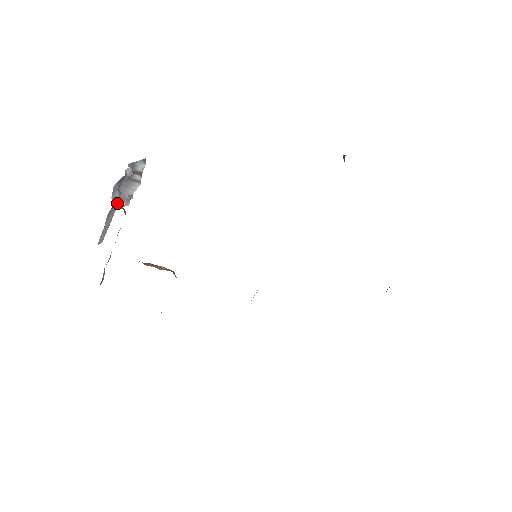
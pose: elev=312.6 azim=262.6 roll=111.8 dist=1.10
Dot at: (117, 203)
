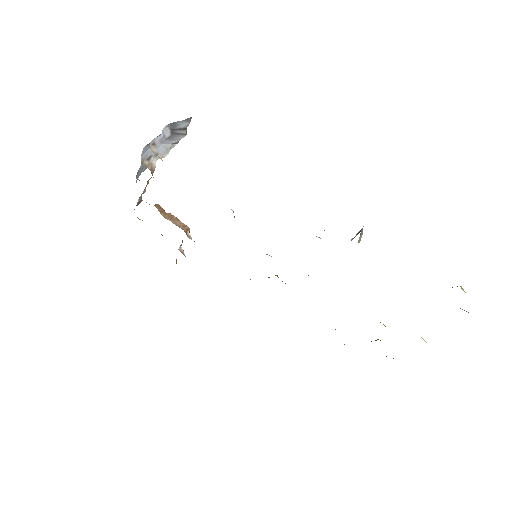
Dot at: (149, 158)
